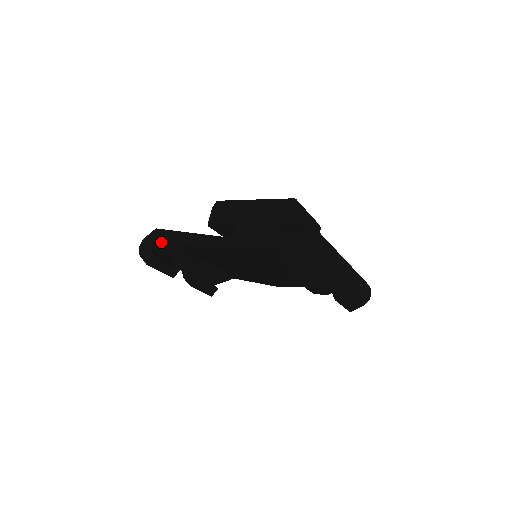
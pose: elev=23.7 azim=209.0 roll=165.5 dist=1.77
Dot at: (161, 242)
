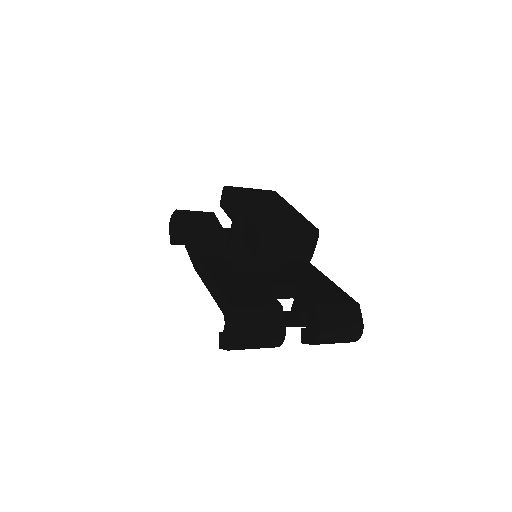
Dot at: occluded
